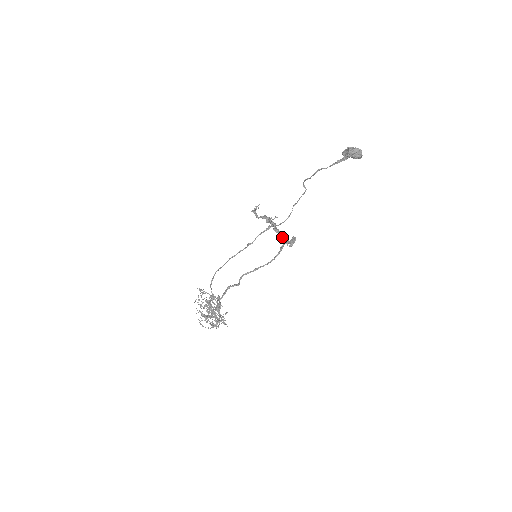
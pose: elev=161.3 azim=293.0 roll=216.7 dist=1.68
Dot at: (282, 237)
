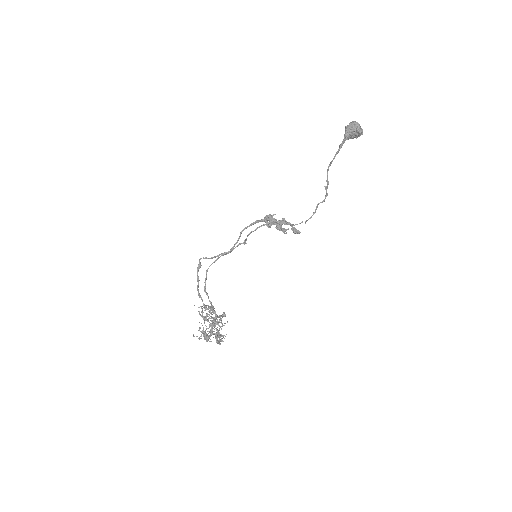
Dot at: occluded
